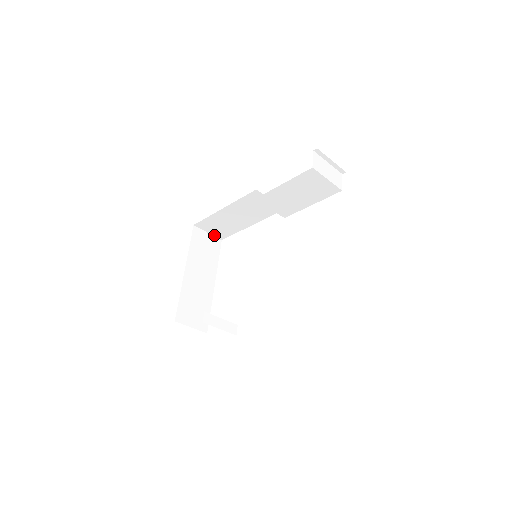
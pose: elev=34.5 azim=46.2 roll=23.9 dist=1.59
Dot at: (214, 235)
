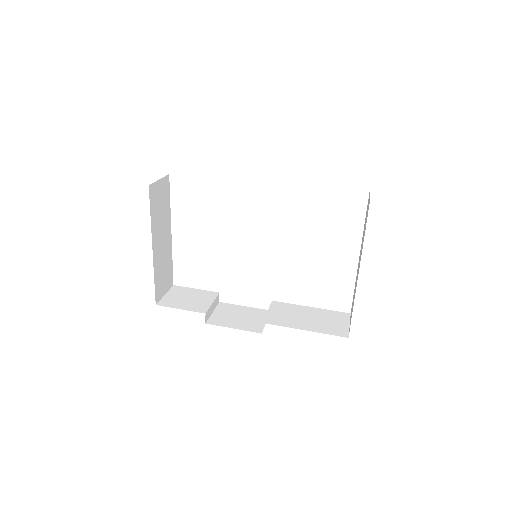
Dot at: (164, 177)
